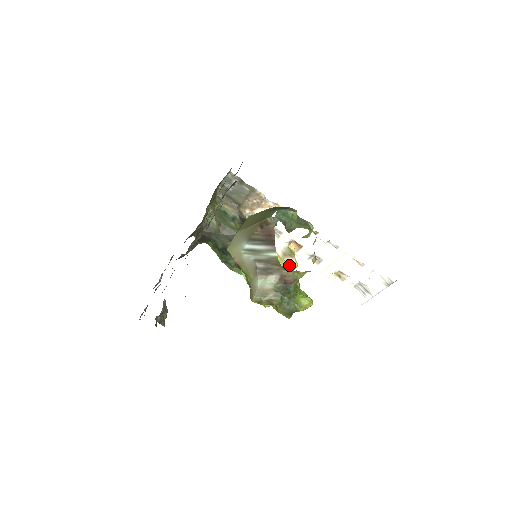
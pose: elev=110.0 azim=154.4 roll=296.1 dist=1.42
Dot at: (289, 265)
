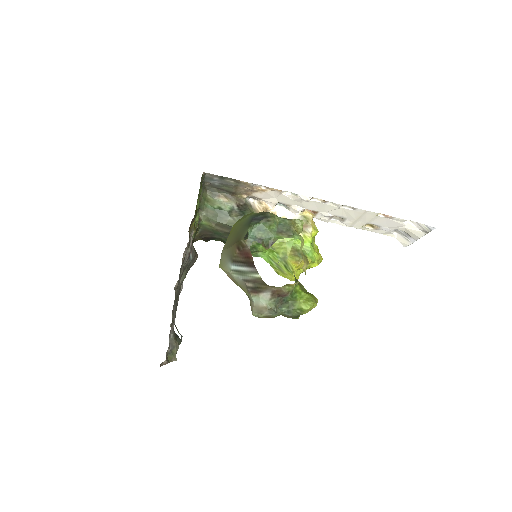
Dot at: (306, 236)
